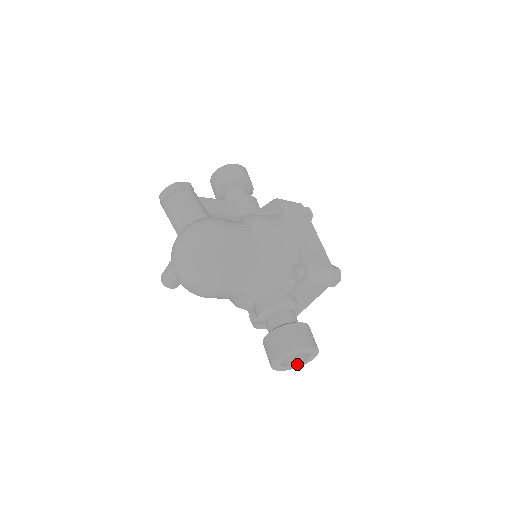
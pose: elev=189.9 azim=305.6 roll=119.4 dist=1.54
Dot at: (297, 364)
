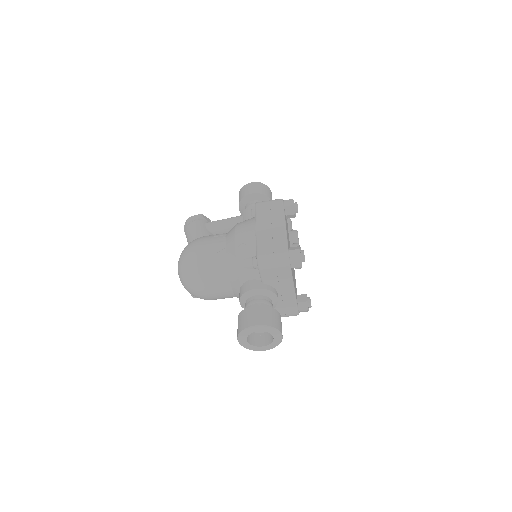
Dot at: (271, 343)
